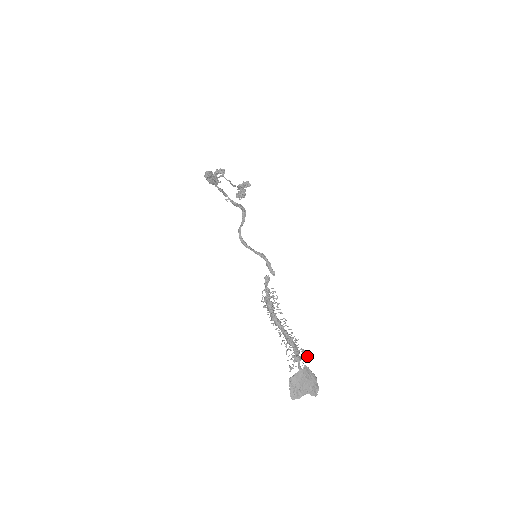
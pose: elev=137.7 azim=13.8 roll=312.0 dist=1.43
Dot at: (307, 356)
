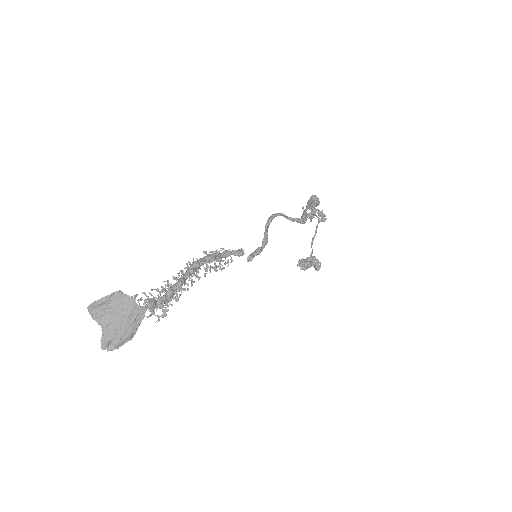
Dot at: occluded
